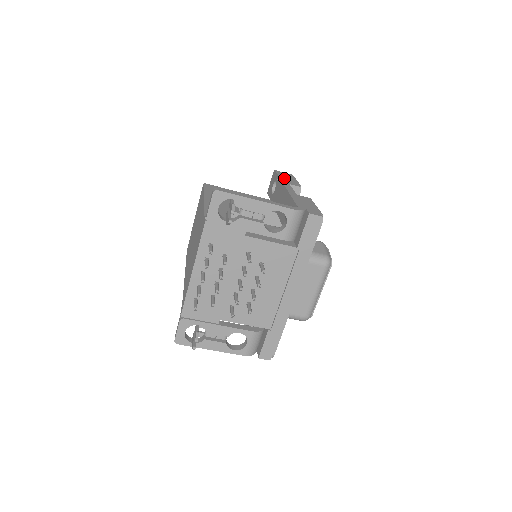
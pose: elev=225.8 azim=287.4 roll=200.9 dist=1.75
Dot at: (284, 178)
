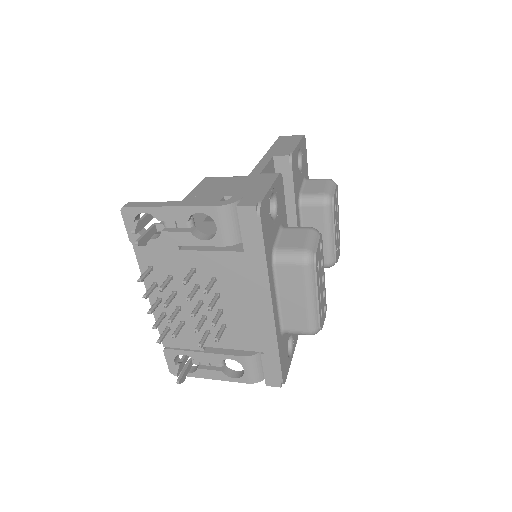
Dot at: (277, 147)
